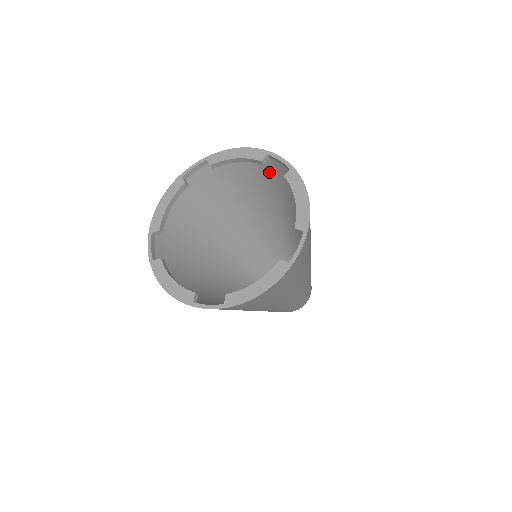
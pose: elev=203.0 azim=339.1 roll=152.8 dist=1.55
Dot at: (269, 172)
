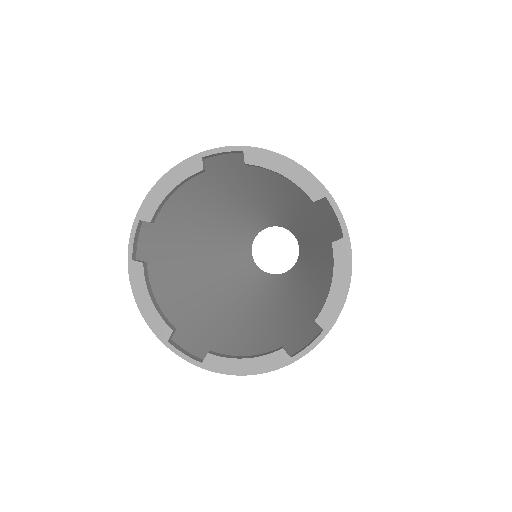
Dot at: (207, 172)
